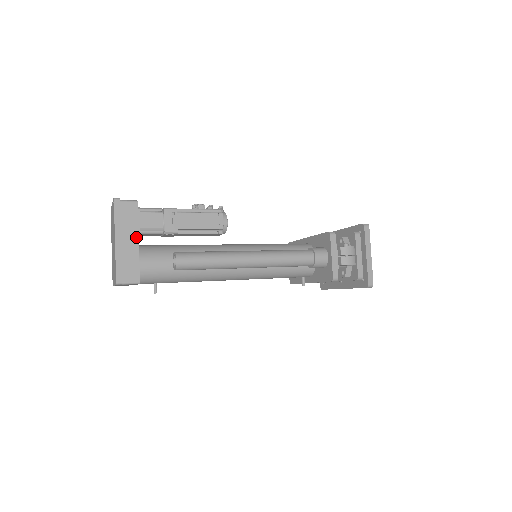
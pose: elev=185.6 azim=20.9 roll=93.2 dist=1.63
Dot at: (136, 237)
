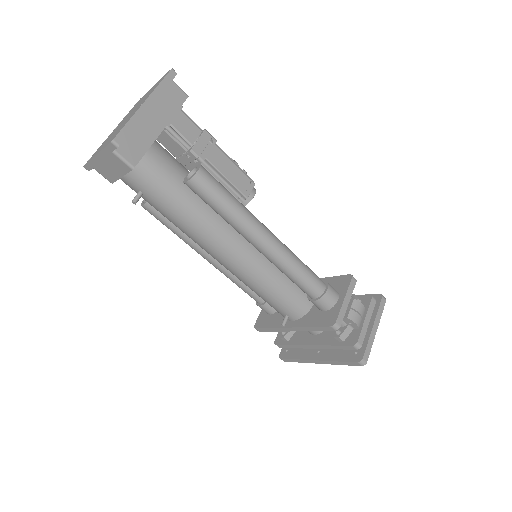
Dot at: (164, 124)
